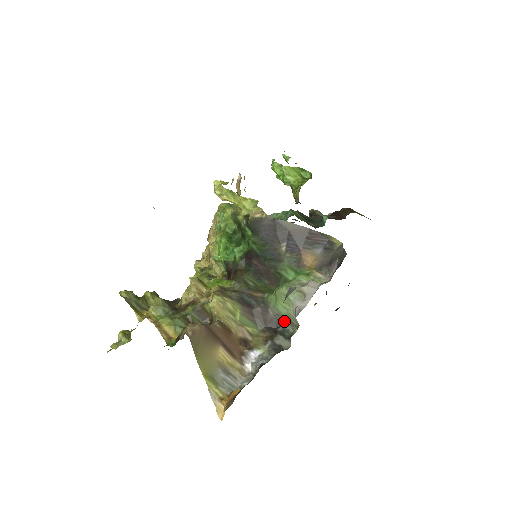
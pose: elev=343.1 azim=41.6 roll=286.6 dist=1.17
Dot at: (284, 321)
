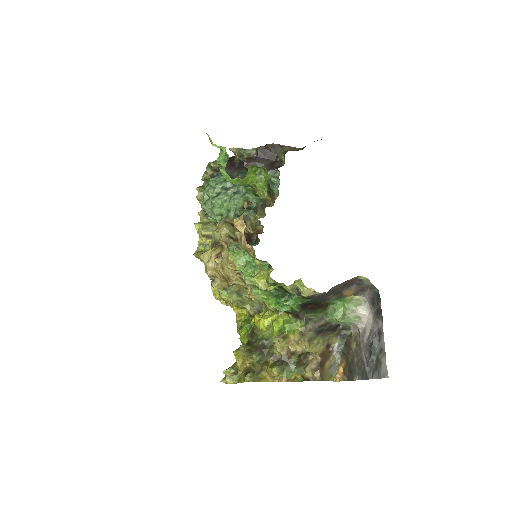
Dot at: (343, 324)
